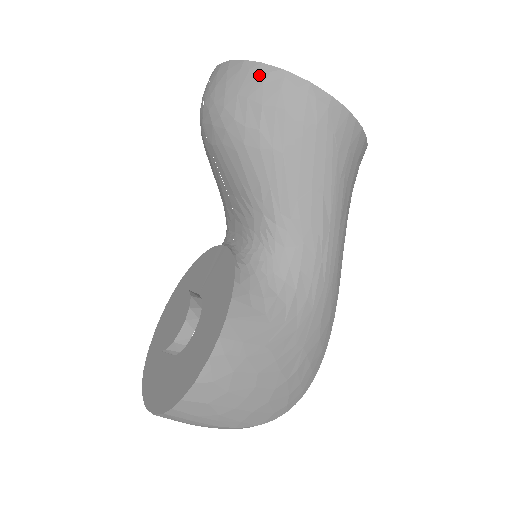
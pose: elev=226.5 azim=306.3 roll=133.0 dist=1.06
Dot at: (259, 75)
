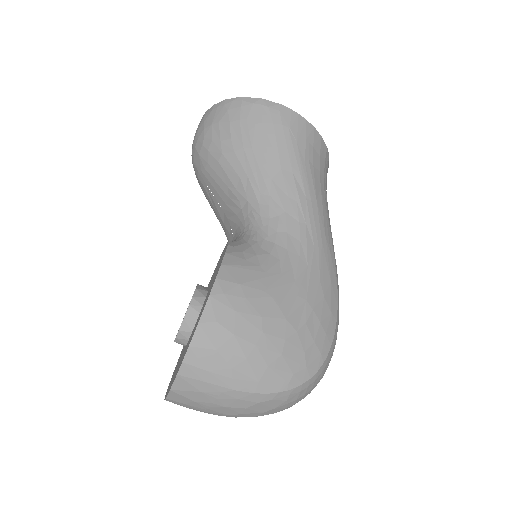
Dot at: (224, 106)
